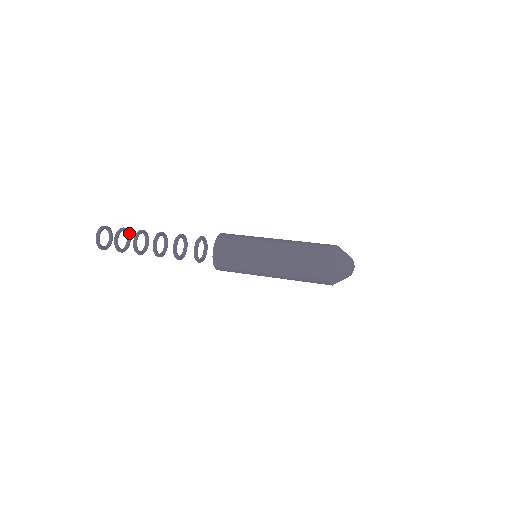
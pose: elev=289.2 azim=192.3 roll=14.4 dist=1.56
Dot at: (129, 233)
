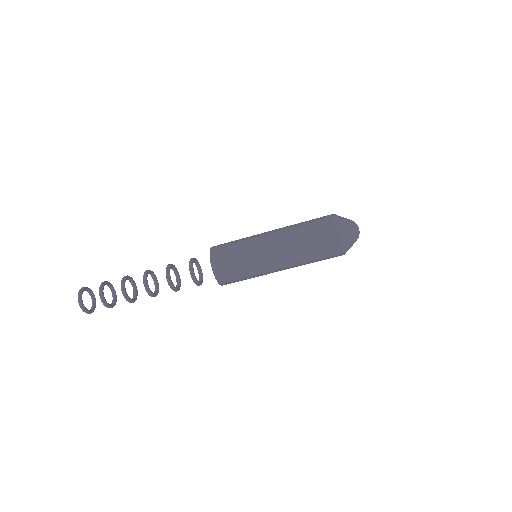
Dot at: (115, 293)
